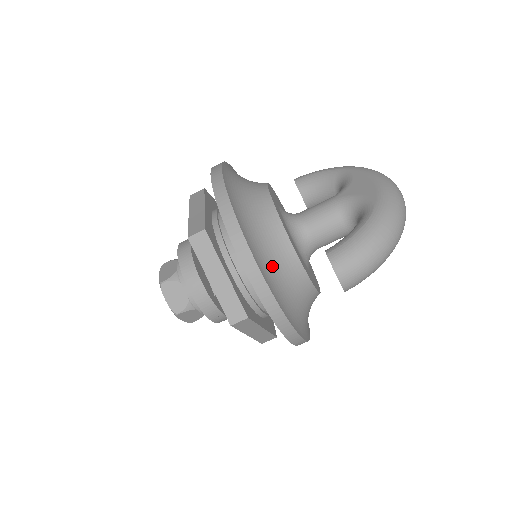
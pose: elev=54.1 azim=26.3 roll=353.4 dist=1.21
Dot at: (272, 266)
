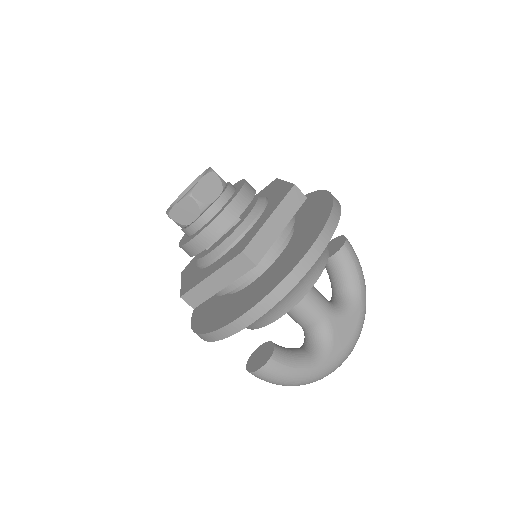
Dot at: occluded
